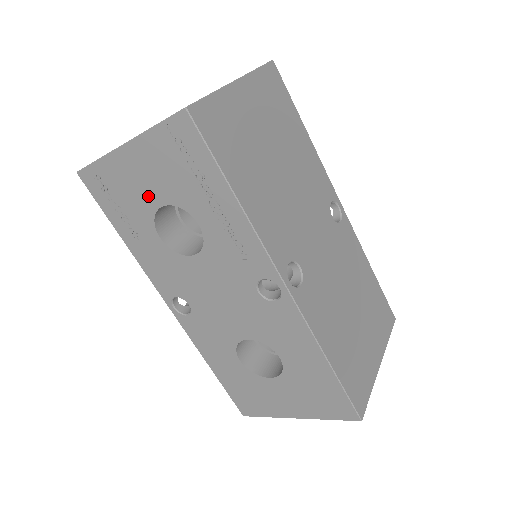
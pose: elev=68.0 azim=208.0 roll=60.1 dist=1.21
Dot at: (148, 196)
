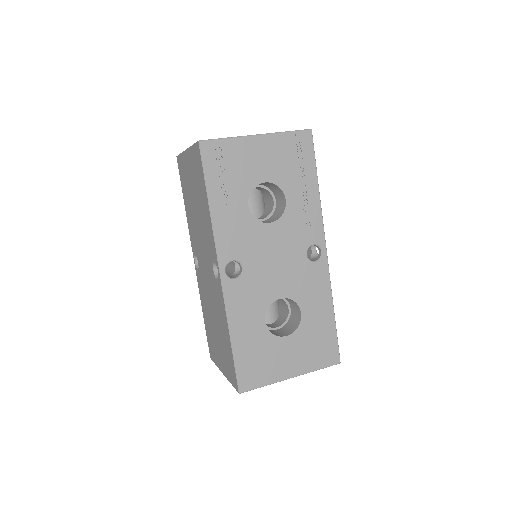
Dot at: (256, 173)
